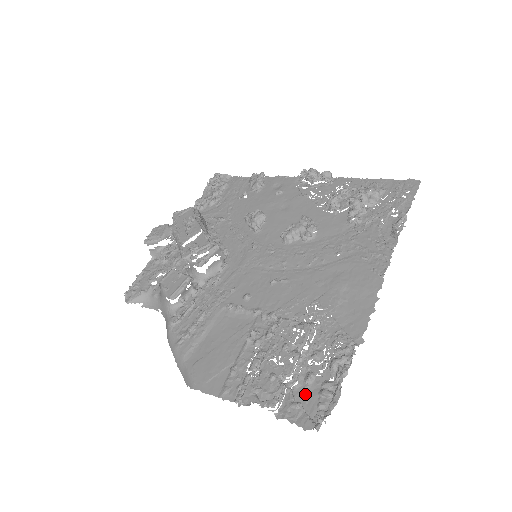
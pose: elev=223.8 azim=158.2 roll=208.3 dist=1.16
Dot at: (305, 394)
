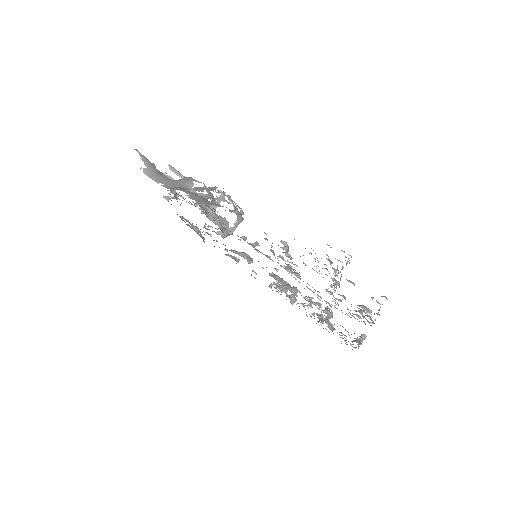
Dot at: occluded
